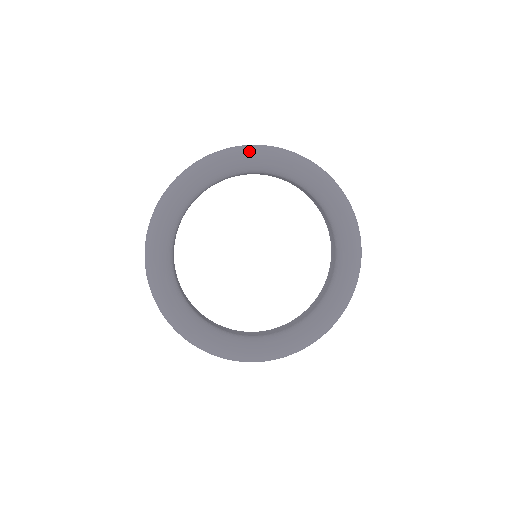
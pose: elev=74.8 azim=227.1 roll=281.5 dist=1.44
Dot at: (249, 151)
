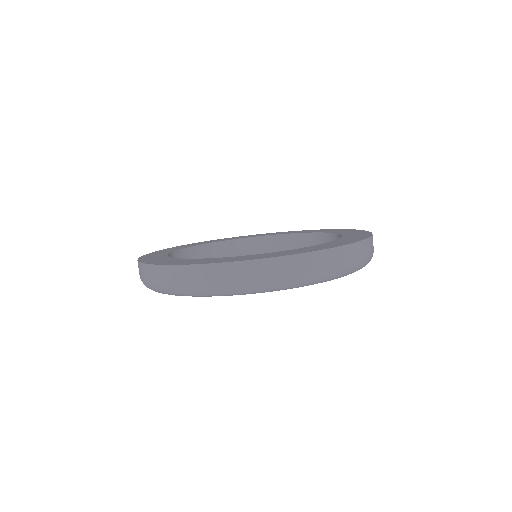
Dot at: occluded
